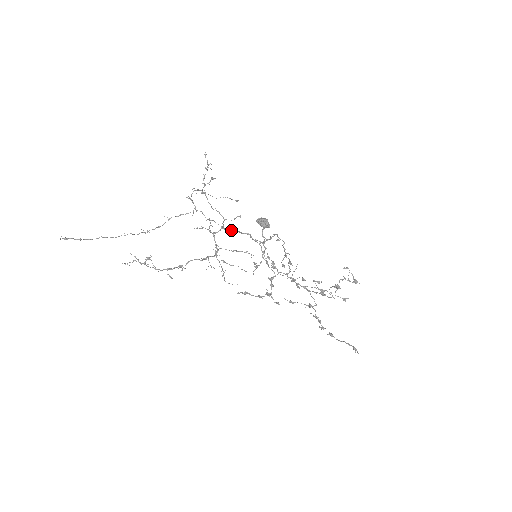
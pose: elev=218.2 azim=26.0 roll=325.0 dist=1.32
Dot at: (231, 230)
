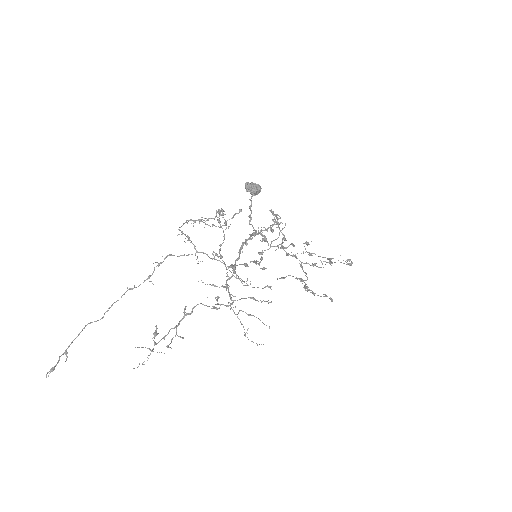
Dot at: occluded
